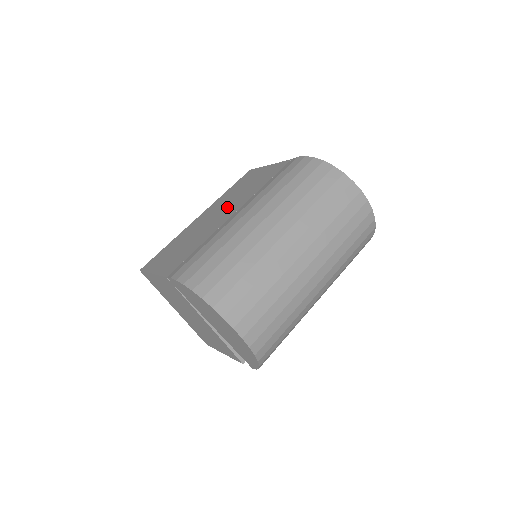
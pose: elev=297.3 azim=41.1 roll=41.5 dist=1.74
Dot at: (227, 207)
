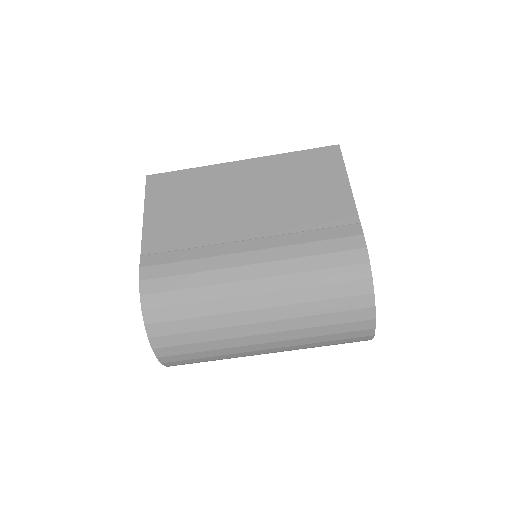
Dot at: (260, 205)
